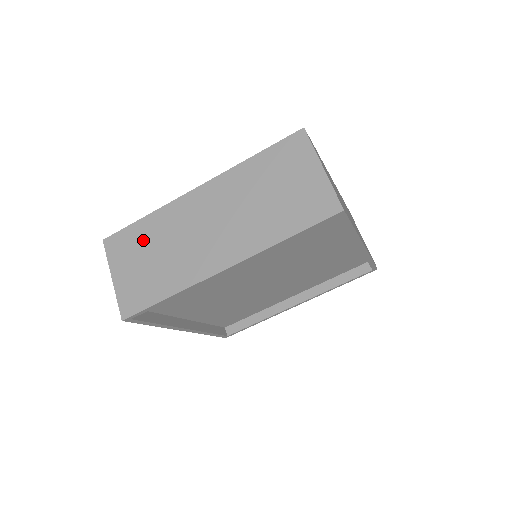
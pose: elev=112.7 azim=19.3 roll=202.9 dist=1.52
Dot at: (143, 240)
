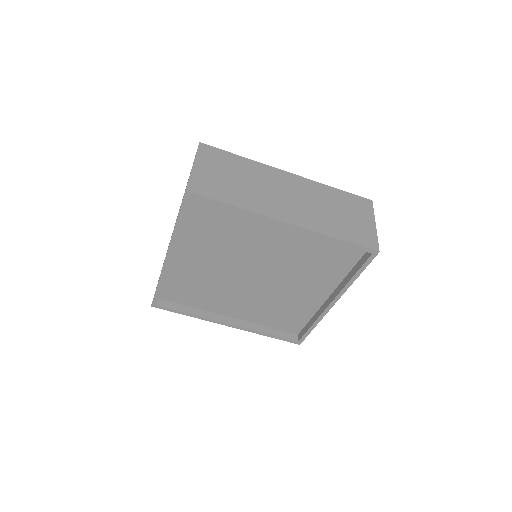
Dot at: occluded
